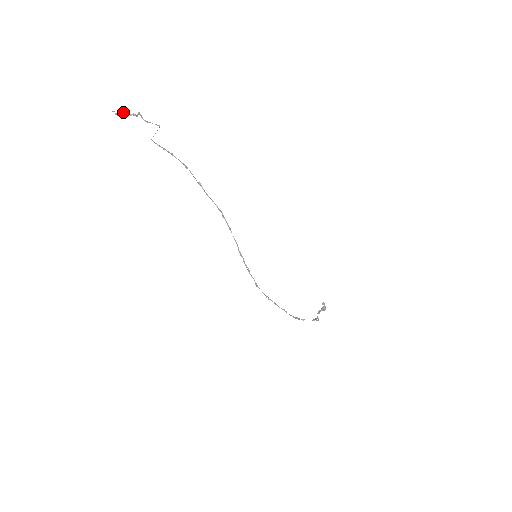
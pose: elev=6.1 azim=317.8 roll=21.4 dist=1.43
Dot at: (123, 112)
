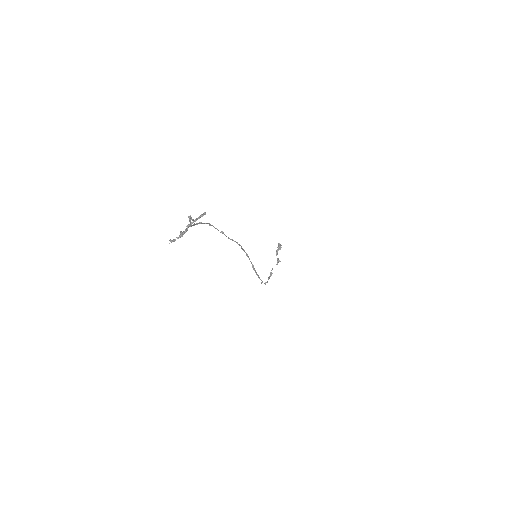
Dot at: (182, 235)
